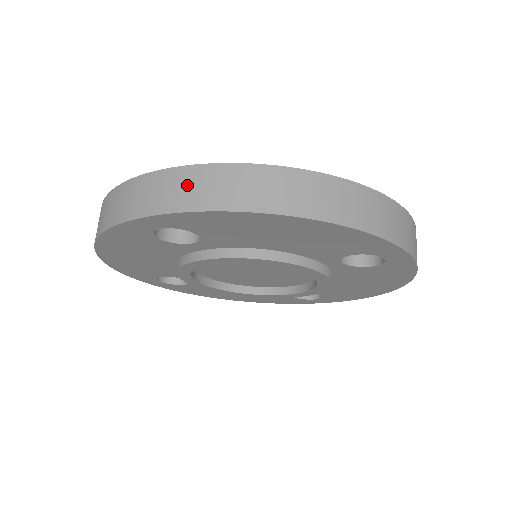
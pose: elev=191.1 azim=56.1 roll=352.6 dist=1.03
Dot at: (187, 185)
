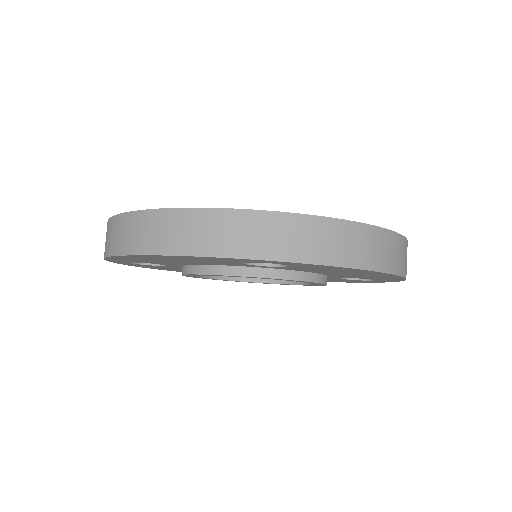
Dot at: (326, 238)
